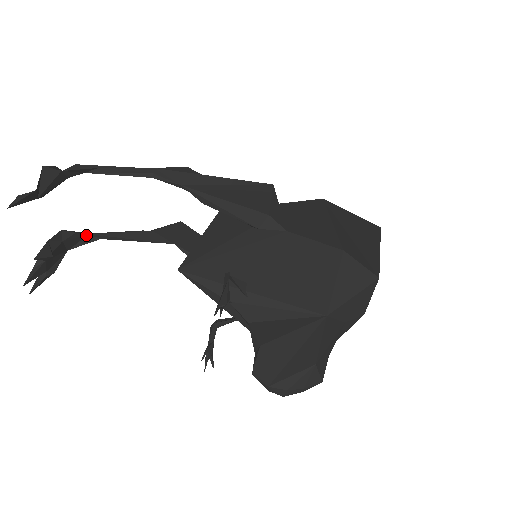
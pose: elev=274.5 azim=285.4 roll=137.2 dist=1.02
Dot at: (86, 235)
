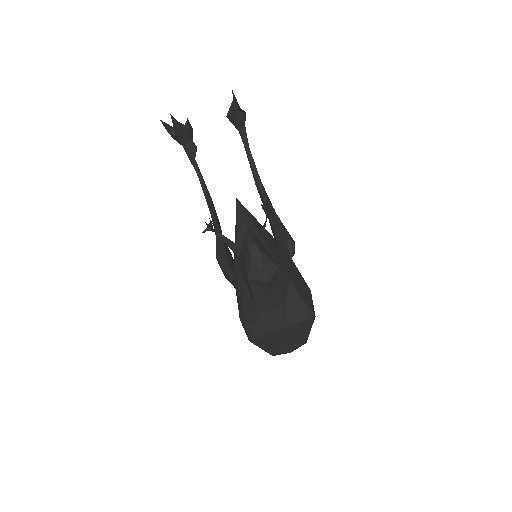
Dot at: (194, 157)
